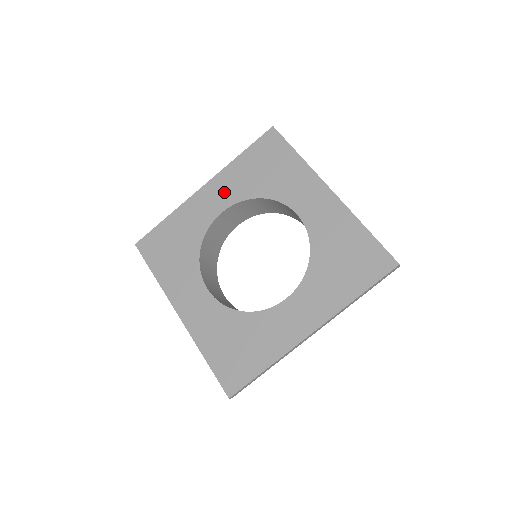
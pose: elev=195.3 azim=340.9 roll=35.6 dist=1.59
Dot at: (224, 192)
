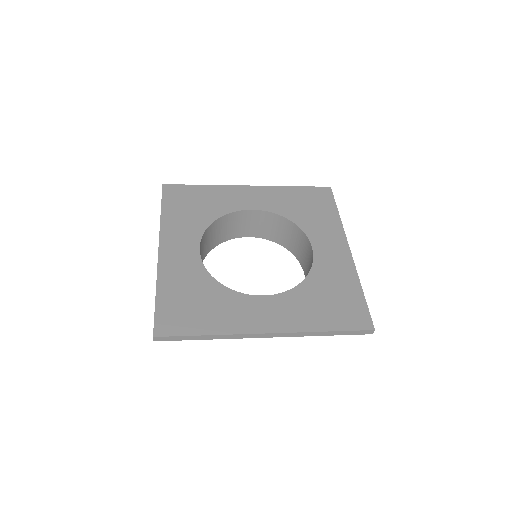
Dot at: (264, 199)
